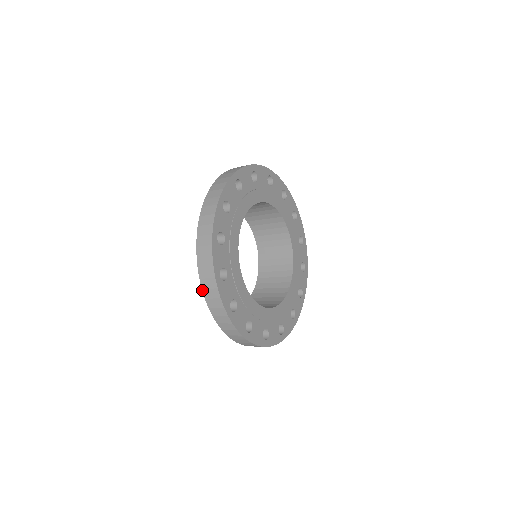
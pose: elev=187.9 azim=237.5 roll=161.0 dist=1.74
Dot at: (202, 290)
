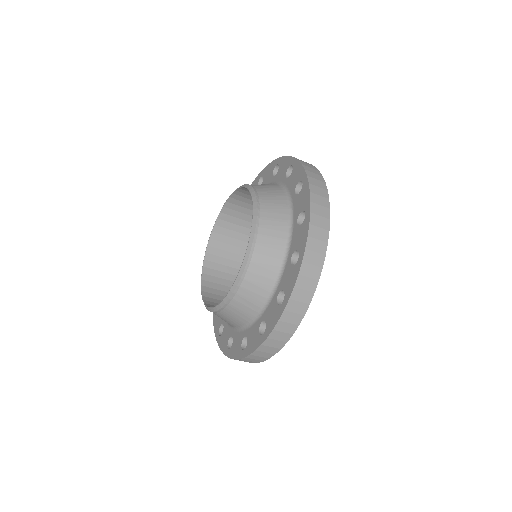
Dot at: (309, 184)
